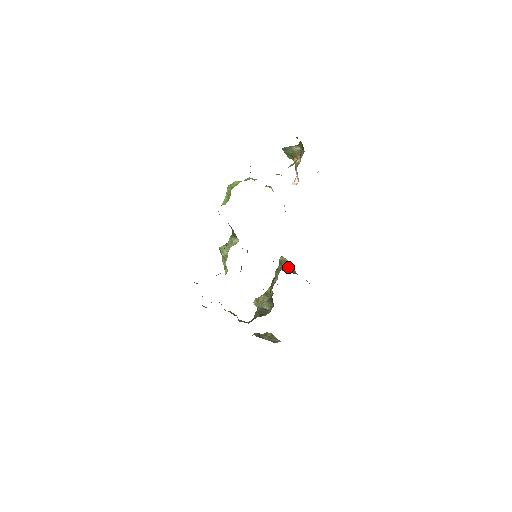
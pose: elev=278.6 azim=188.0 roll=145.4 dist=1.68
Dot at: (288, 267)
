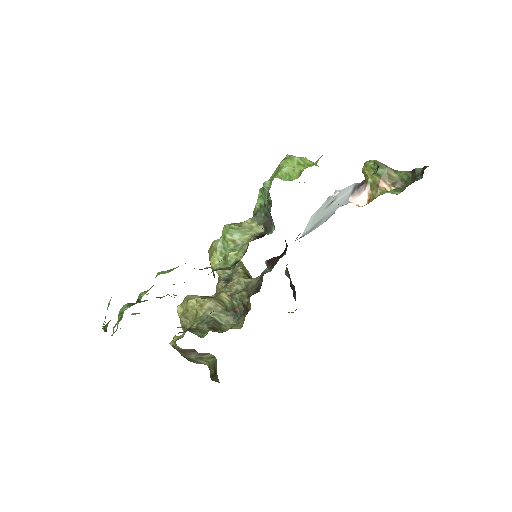
Dot at: (250, 275)
